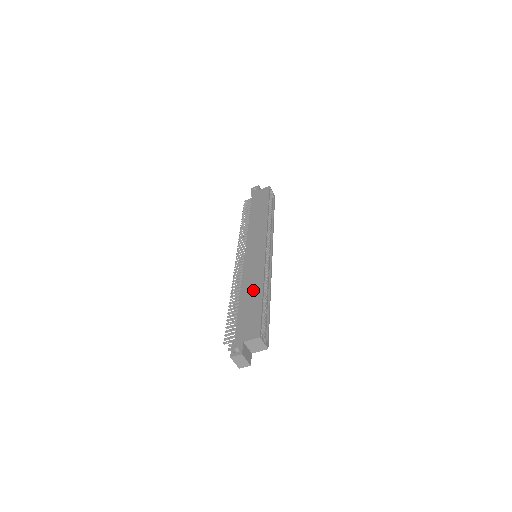
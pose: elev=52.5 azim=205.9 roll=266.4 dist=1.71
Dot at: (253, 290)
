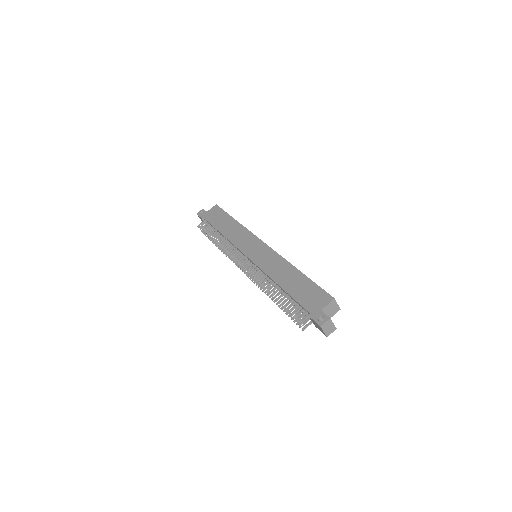
Dot at: (288, 274)
